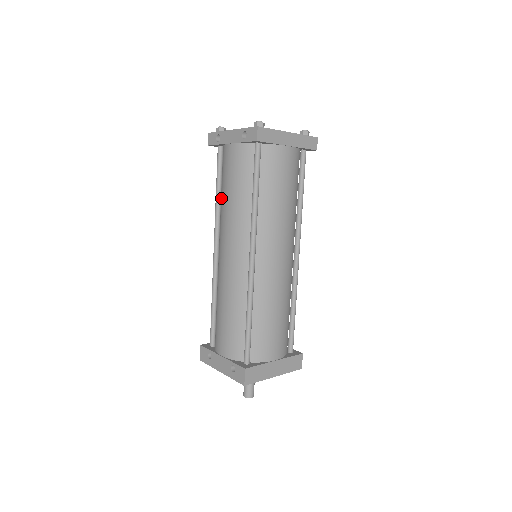
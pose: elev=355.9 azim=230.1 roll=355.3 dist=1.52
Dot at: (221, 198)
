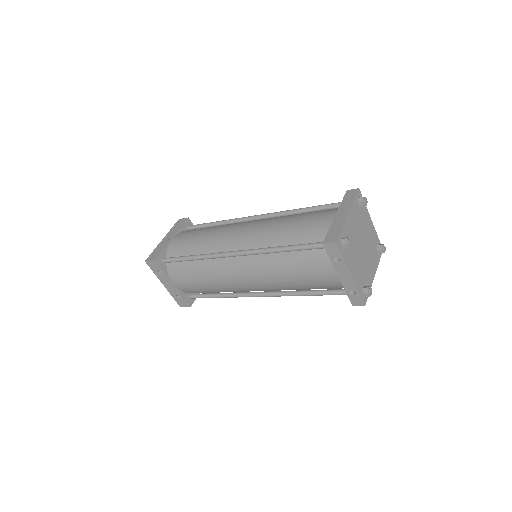
Dot at: (283, 261)
